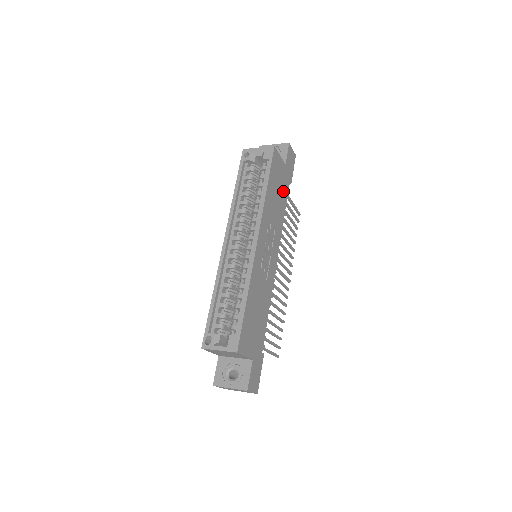
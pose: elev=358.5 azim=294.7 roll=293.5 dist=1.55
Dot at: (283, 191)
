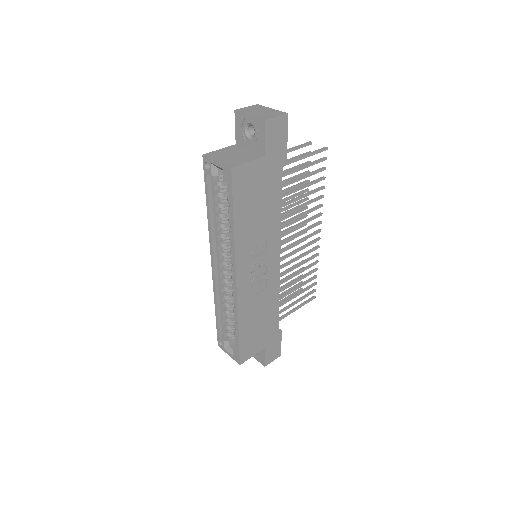
Dot at: (270, 188)
